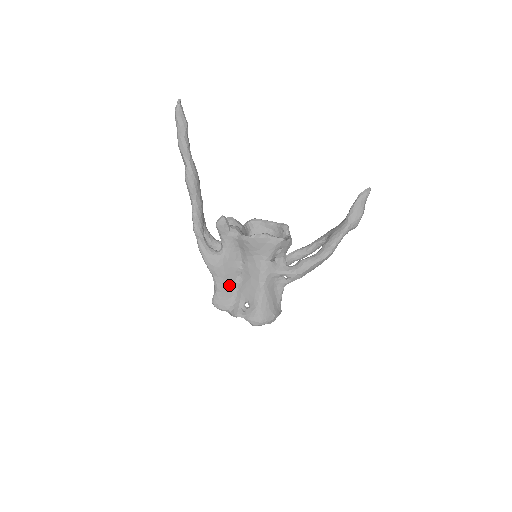
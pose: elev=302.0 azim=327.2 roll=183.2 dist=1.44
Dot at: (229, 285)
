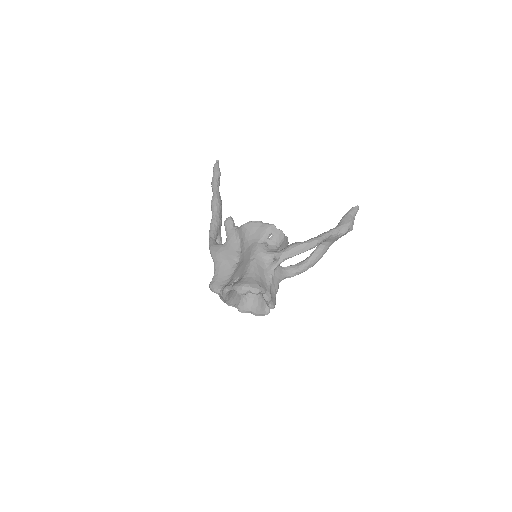
Dot at: (226, 269)
